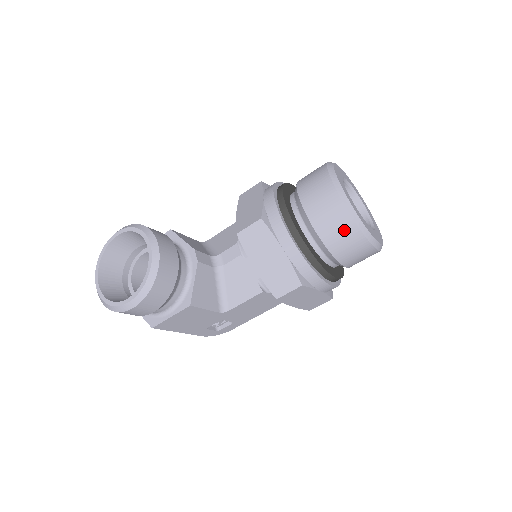
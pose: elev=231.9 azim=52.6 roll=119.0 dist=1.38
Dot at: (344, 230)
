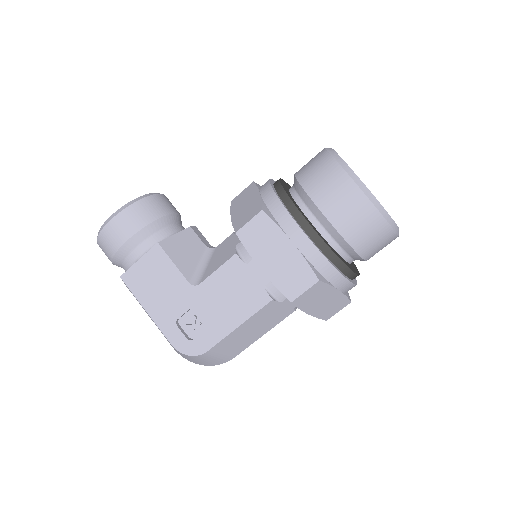
Dot at: (320, 165)
